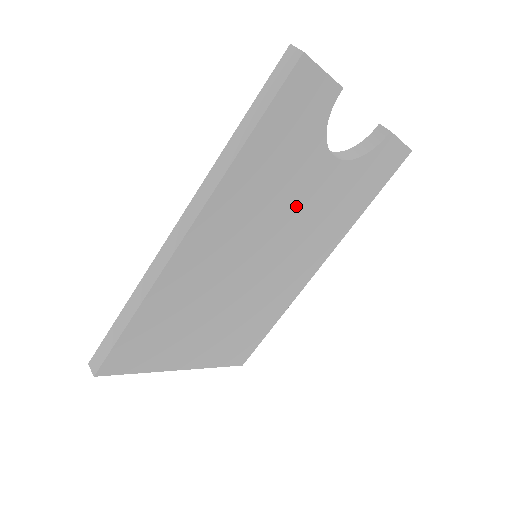
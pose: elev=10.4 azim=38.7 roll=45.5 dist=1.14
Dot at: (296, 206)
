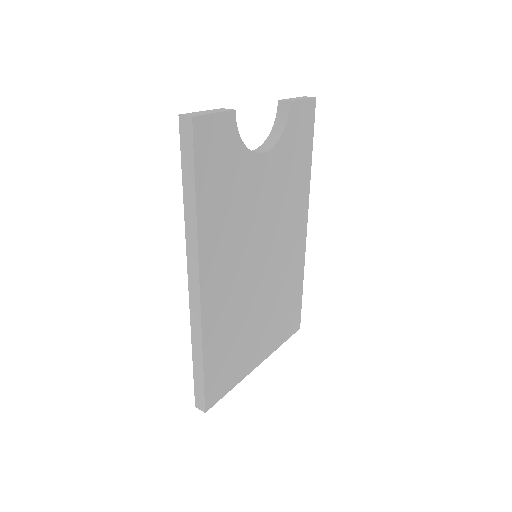
Dot at: (260, 205)
